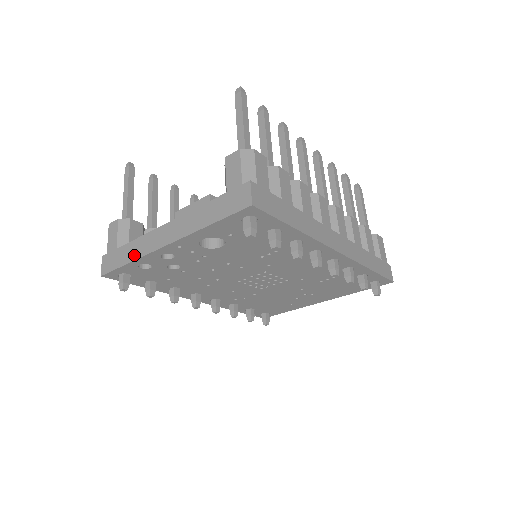
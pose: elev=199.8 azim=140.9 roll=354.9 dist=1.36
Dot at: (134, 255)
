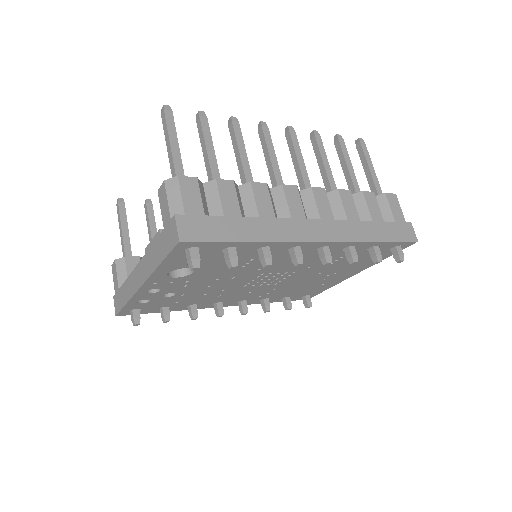
Dot at: (127, 296)
